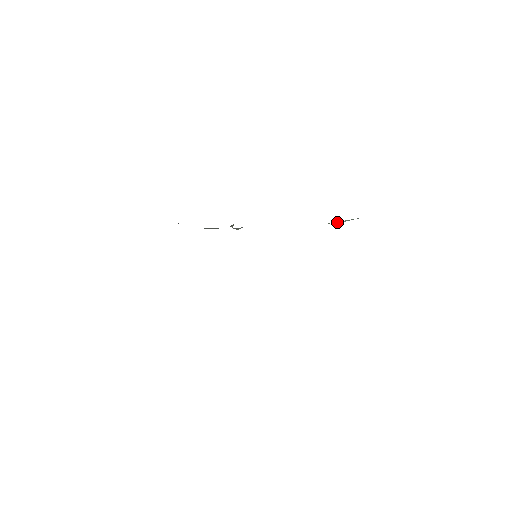
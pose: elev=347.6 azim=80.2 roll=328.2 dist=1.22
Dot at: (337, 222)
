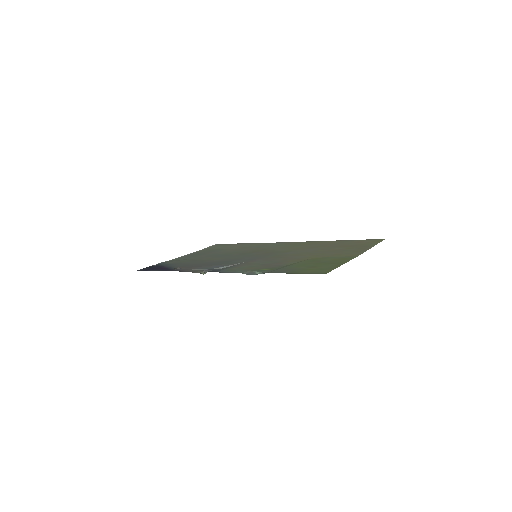
Dot at: (255, 272)
